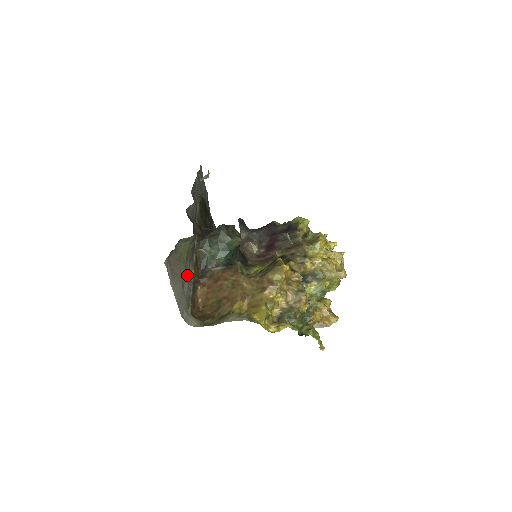
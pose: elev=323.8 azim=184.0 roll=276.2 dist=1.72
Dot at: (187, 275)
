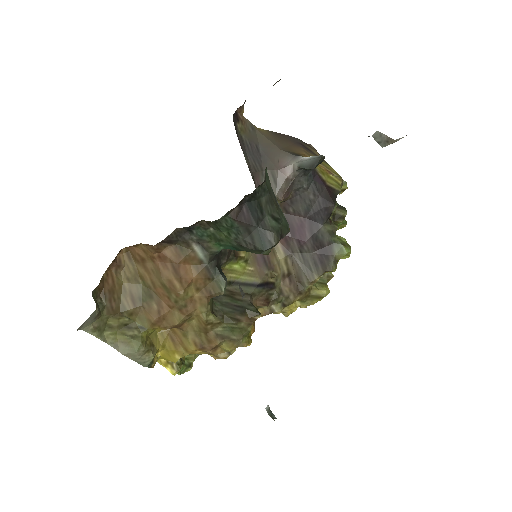
Dot at: occluded
